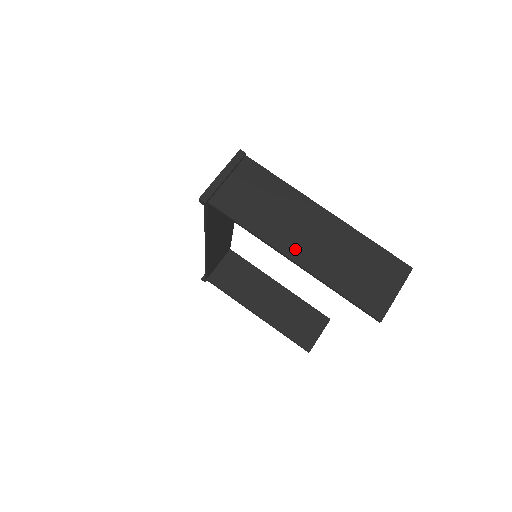
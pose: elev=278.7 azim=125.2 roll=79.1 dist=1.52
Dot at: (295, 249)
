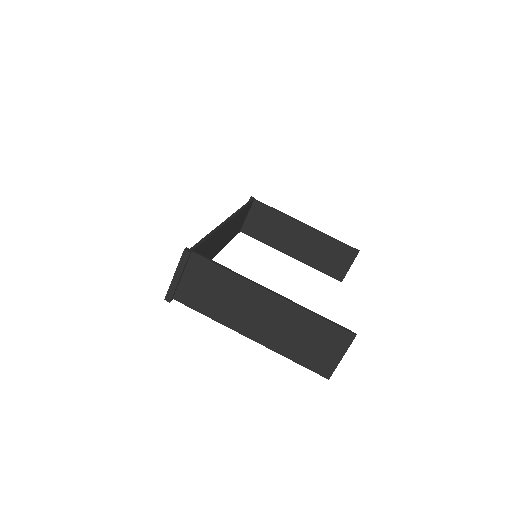
Dot at: (250, 329)
